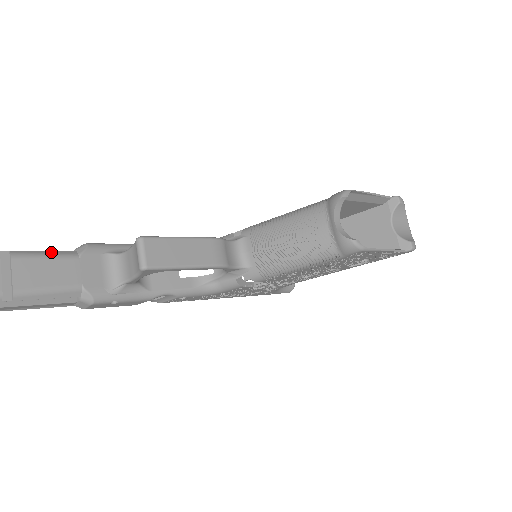
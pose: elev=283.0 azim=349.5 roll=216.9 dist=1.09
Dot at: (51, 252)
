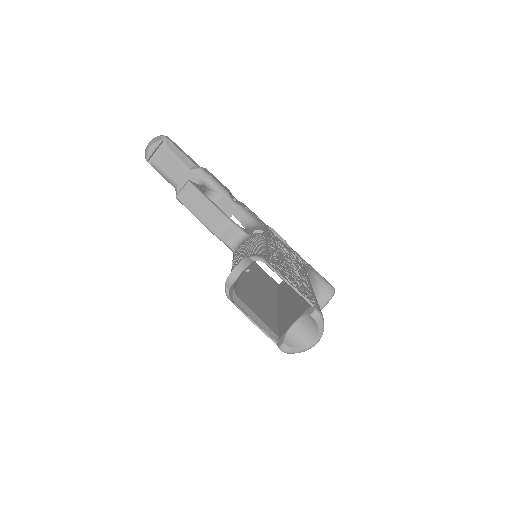
Dot at: (181, 158)
